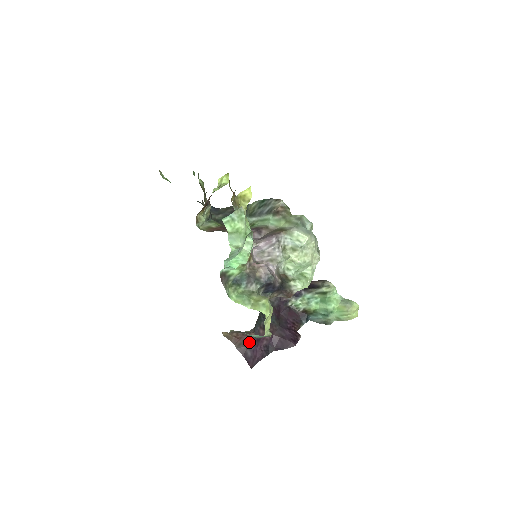
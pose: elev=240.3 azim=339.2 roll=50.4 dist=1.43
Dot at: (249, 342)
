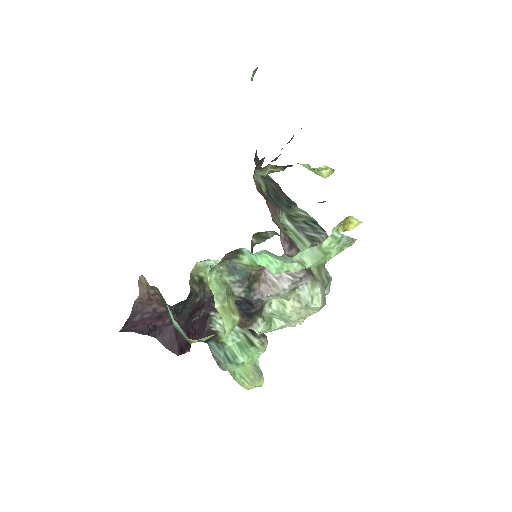
Dot at: (151, 310)
